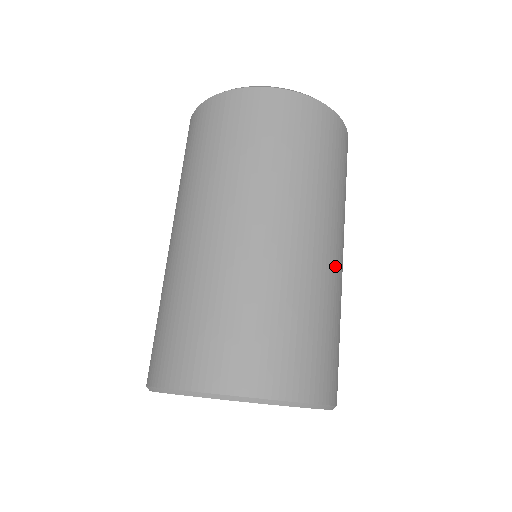
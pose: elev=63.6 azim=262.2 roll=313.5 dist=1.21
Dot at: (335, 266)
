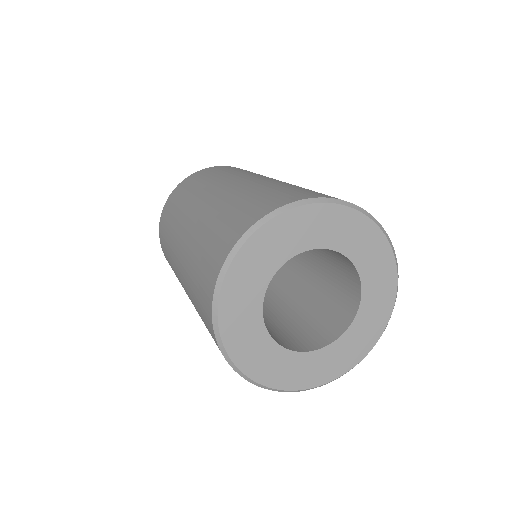
Dot at: occluded
